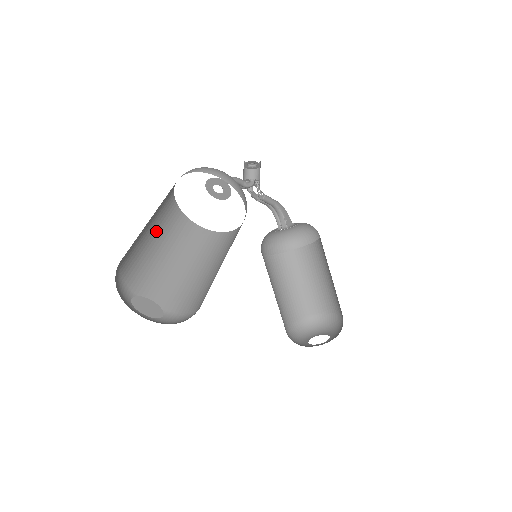
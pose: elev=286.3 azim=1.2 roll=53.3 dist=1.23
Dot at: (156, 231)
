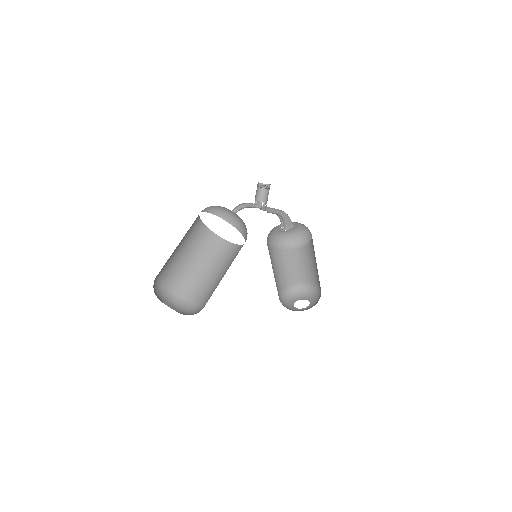
Dot at: (184, 244)
